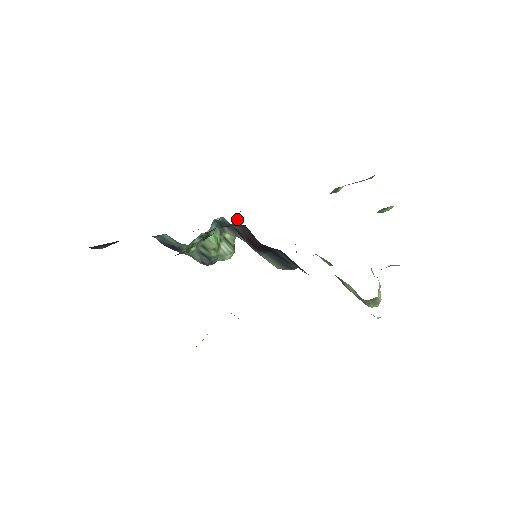
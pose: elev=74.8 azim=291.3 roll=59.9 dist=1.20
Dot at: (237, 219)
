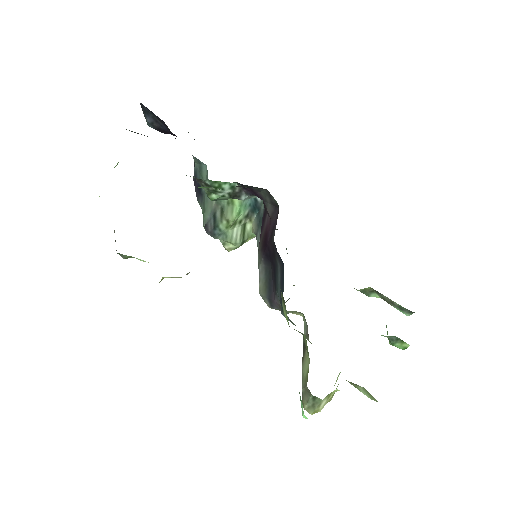
Dot at: occluded
